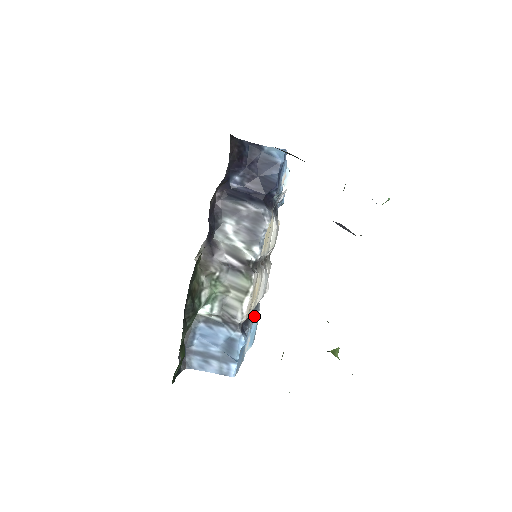
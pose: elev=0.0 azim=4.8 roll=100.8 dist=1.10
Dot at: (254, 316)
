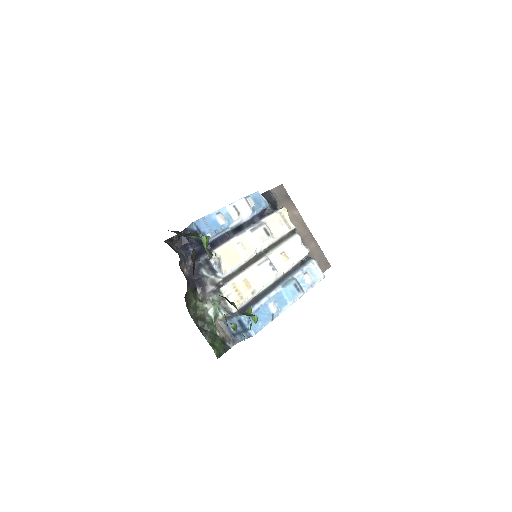
Dot at: (282, 284)
